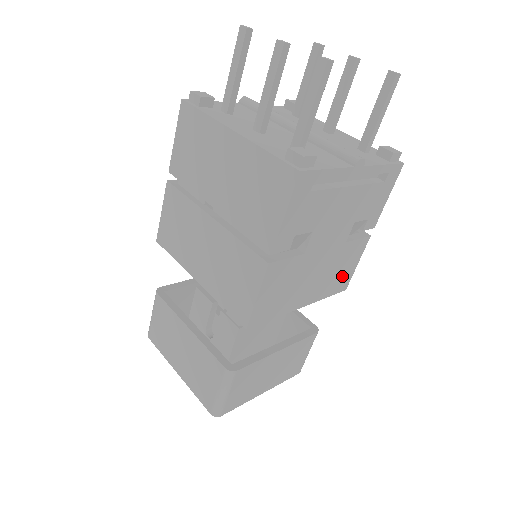
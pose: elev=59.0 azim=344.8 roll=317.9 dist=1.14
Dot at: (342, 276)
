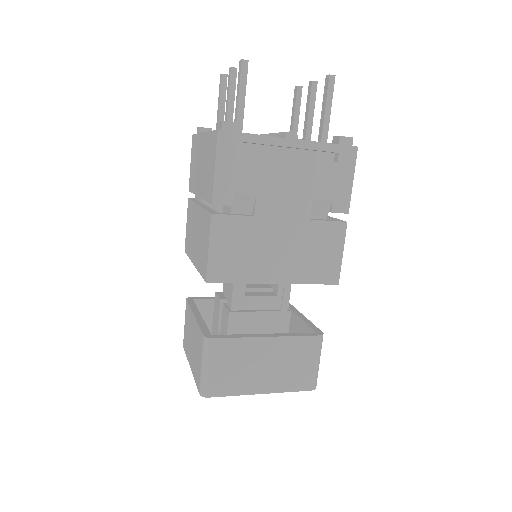
Dot at: (324, 263)
